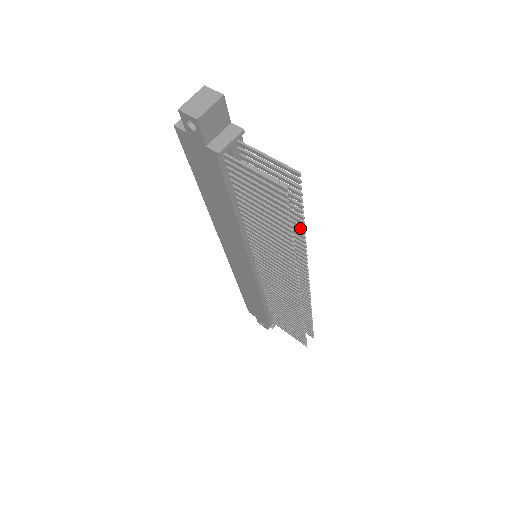
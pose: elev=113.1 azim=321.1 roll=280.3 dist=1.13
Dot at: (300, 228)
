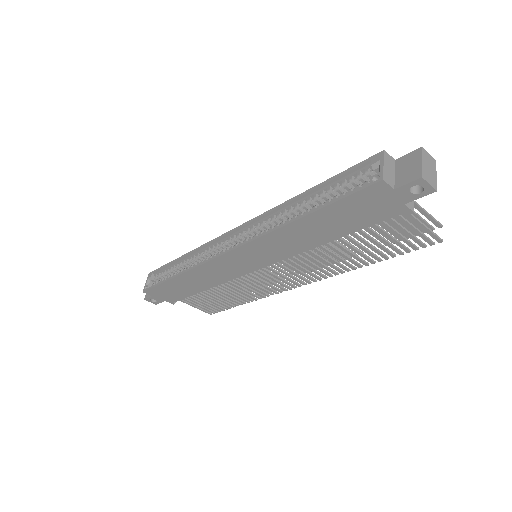
Dot at: (367, 248)
